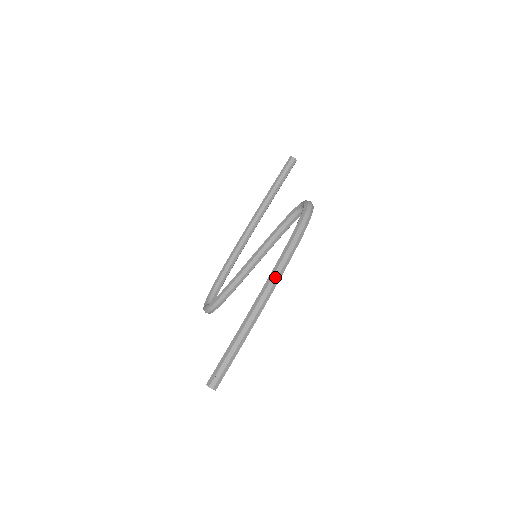
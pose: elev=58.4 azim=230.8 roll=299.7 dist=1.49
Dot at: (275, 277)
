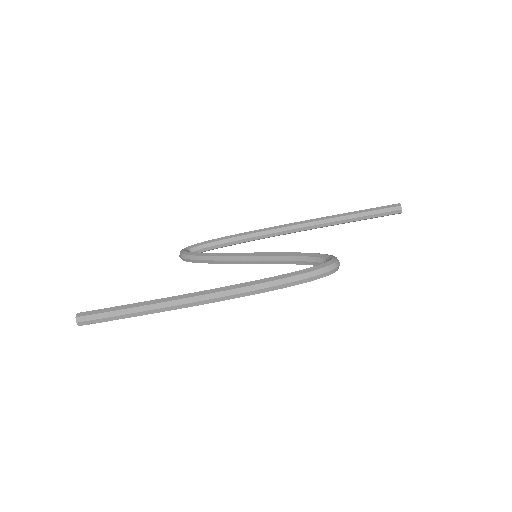
Dot at: (223, 294)
